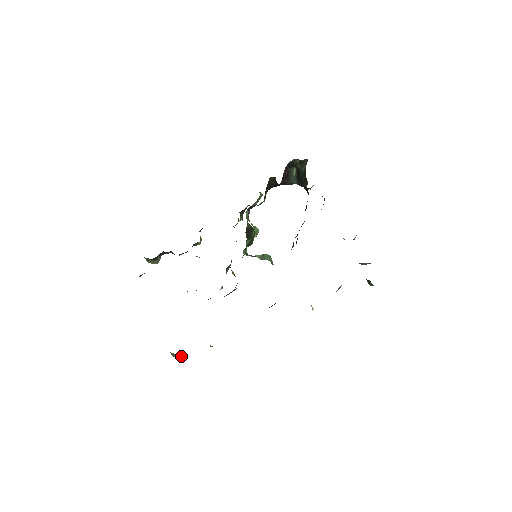
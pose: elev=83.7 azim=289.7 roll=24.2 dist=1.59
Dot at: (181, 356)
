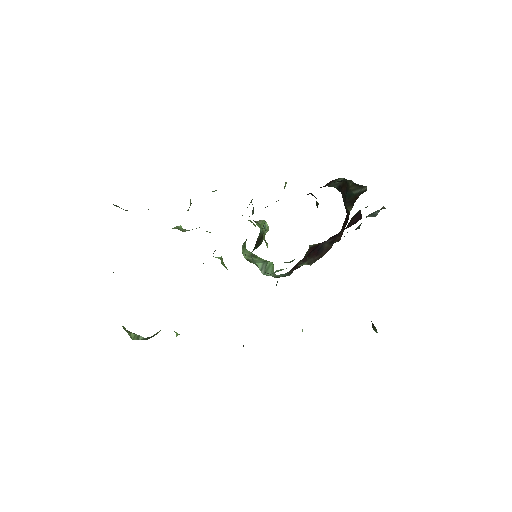
Dot at: (141, 338)
